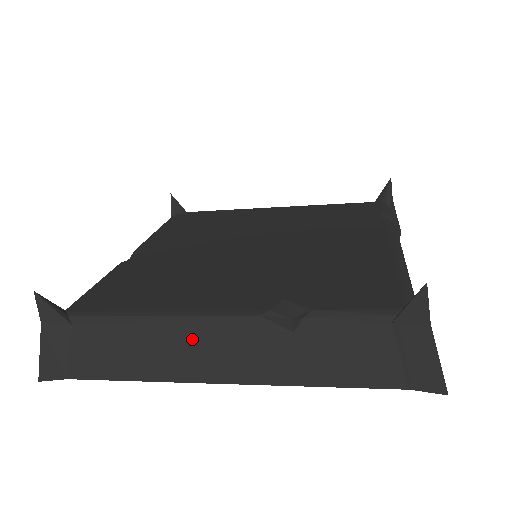
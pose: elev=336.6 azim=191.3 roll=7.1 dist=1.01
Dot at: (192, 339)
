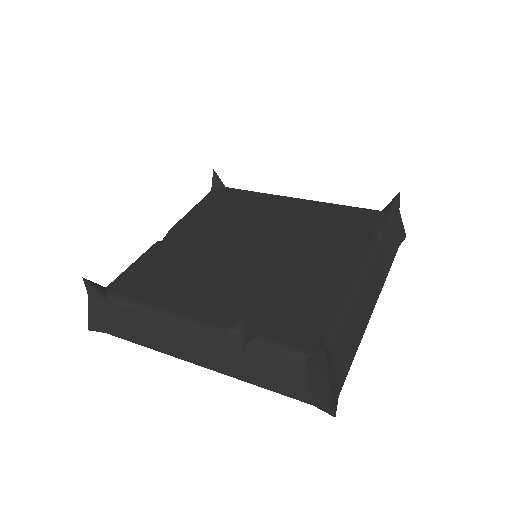
Dot at: (179, 332)
